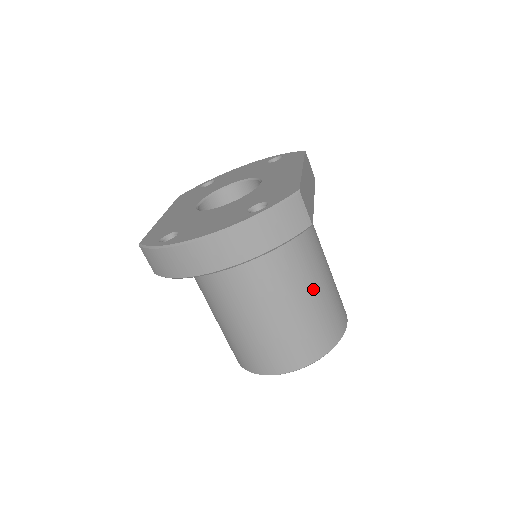
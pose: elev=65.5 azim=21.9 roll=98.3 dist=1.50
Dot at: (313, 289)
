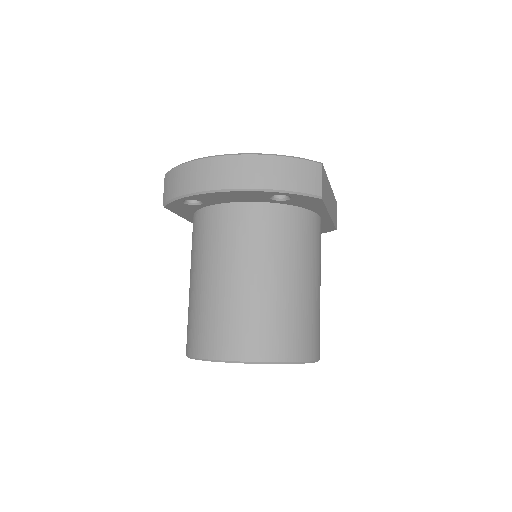
Dot at: (298, 283)
